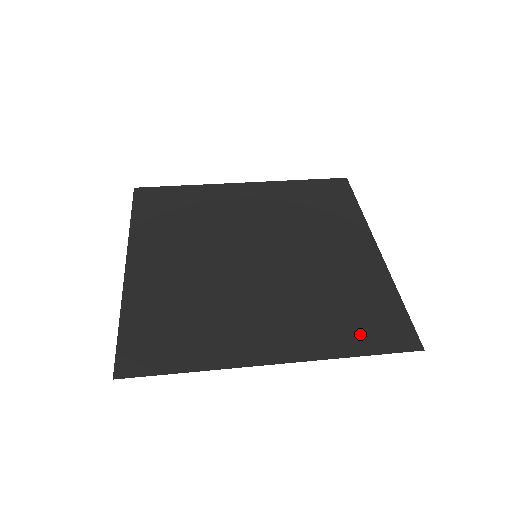
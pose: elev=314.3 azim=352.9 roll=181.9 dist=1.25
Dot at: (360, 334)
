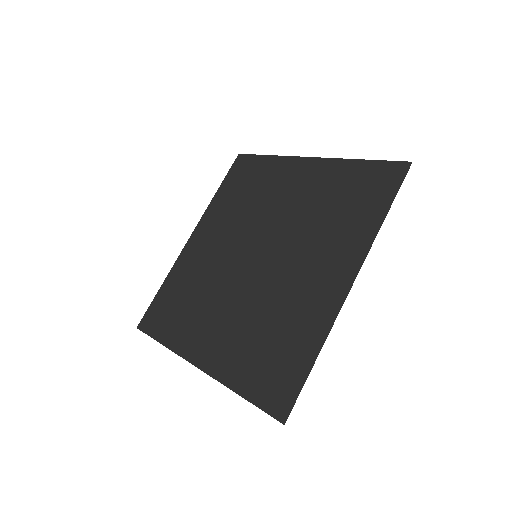
Dot at: (369, 205)
